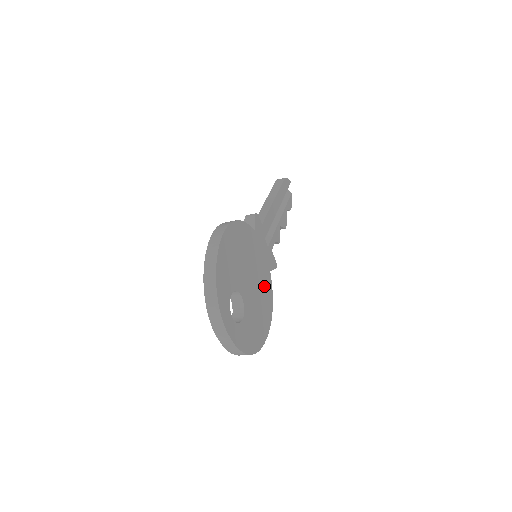
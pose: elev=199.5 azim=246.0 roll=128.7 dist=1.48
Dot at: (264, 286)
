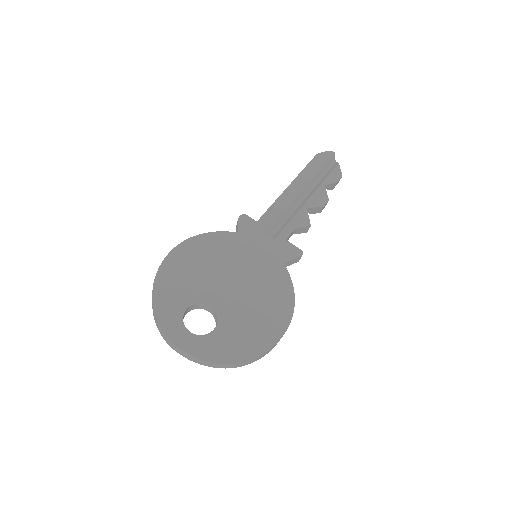
Dot at: (268, 283)
